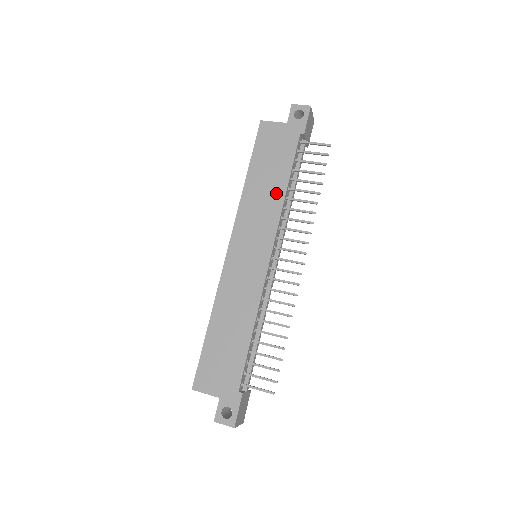
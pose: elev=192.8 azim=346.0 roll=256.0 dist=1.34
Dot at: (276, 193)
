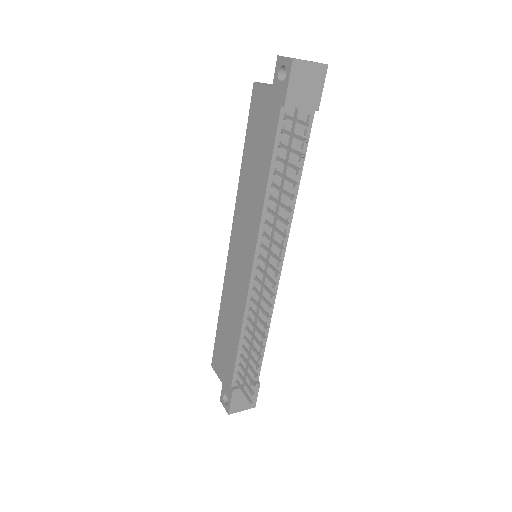
Dot at: (259, 190)
